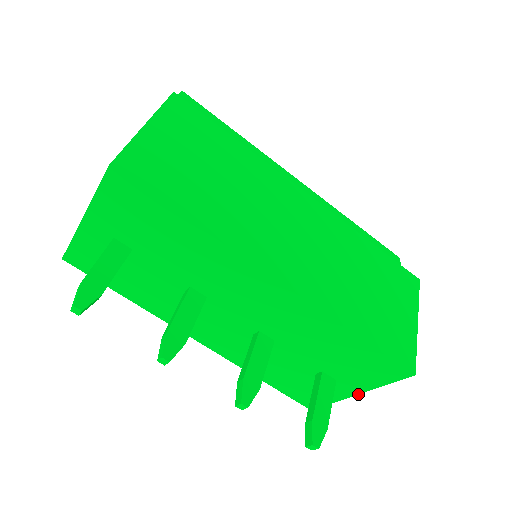
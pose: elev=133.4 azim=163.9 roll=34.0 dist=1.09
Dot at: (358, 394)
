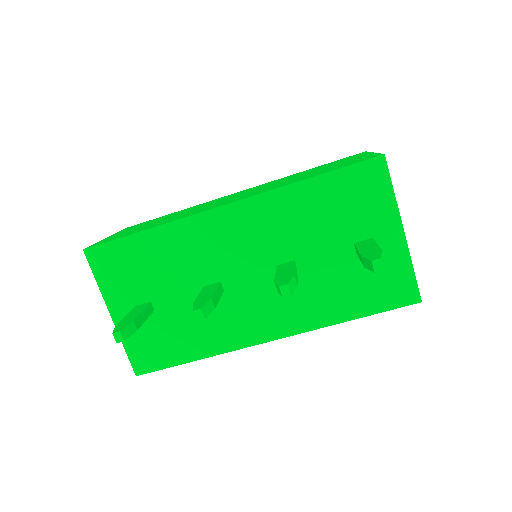
Dot at: (403, 229)
